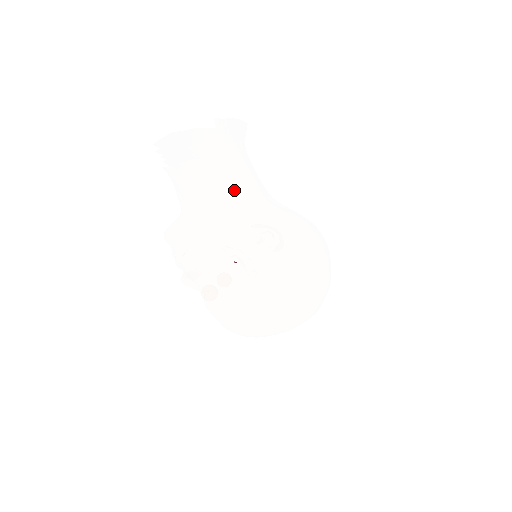
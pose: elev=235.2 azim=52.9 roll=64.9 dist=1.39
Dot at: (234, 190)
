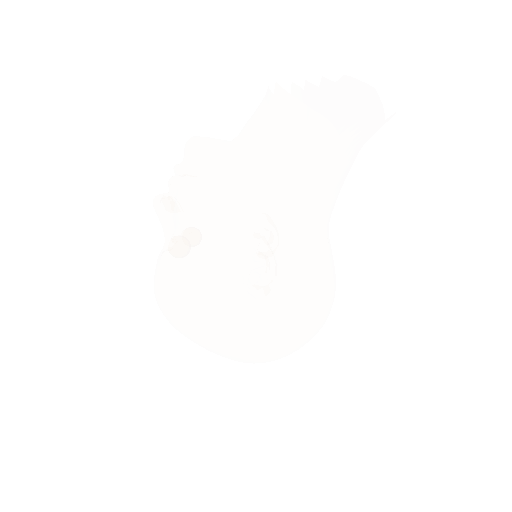
Dot at: (322, 189)
